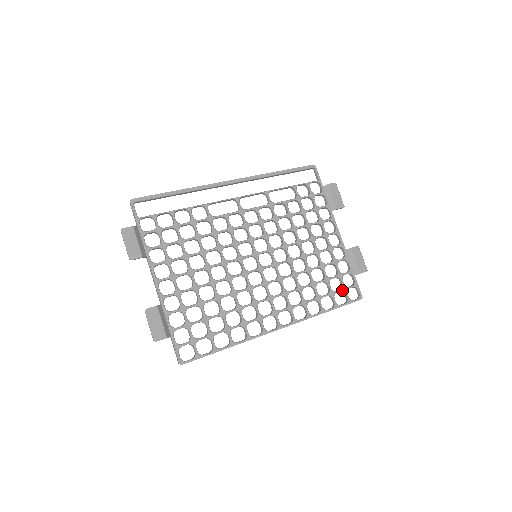
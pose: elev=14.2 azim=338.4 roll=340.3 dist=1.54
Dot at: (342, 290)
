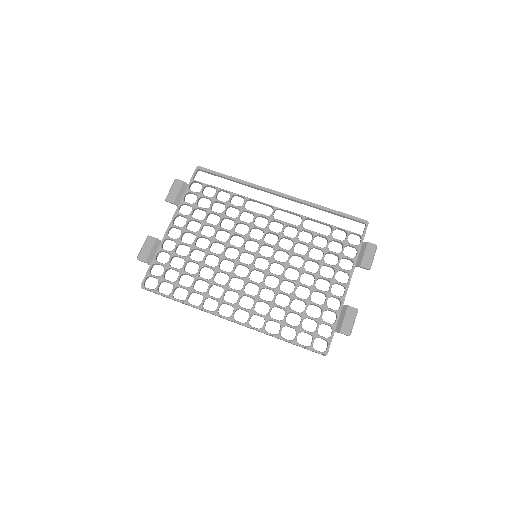
Dot at: (311, 333)
